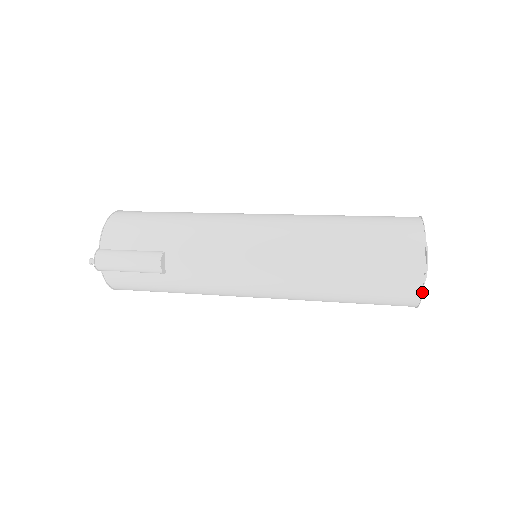
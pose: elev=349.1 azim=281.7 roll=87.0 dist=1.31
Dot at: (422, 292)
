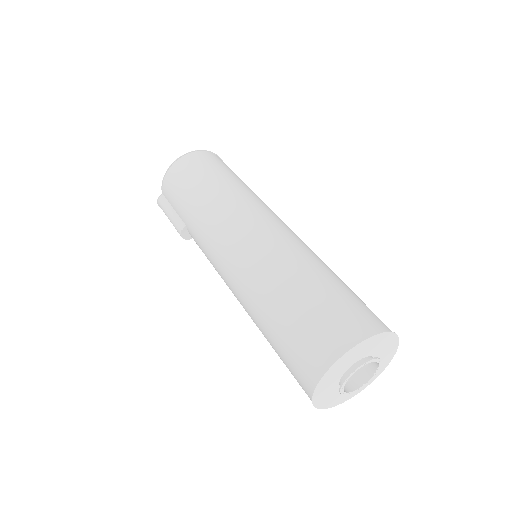
Dot at: (319, 408)
